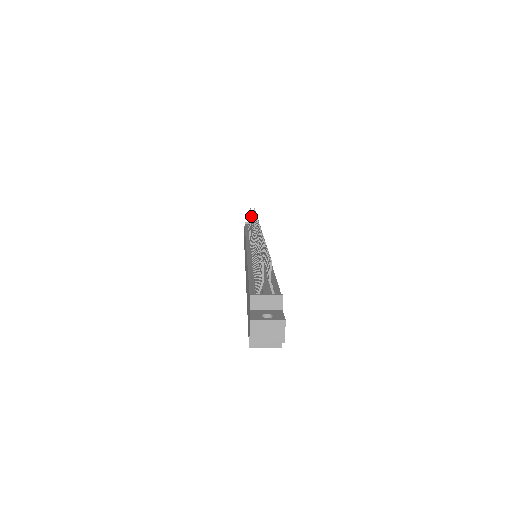
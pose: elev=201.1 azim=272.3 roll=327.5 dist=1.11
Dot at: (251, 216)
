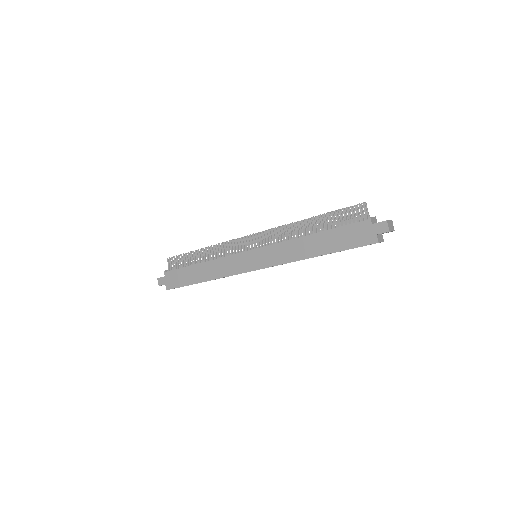
Dot at: (210, 246)
